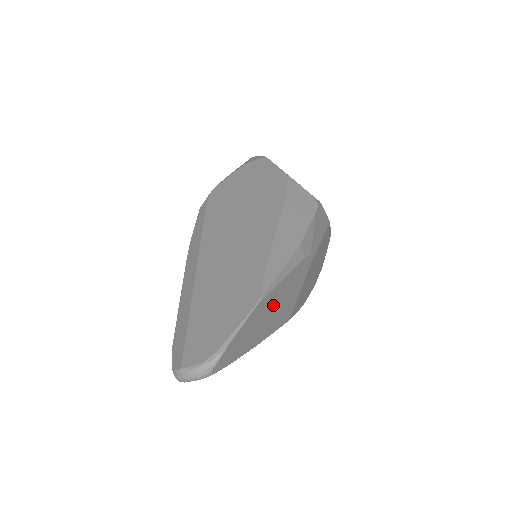
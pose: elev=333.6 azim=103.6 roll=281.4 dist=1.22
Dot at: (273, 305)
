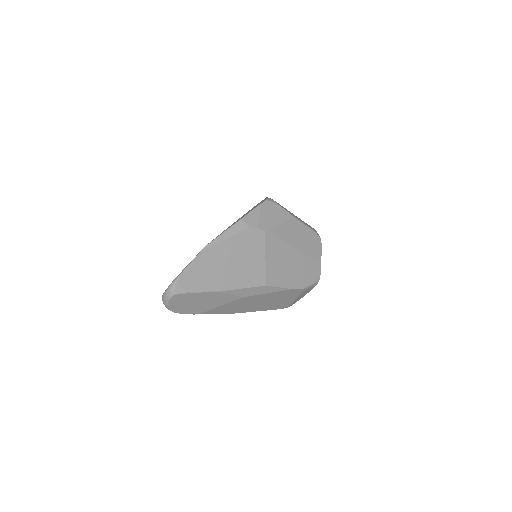
Dot at: (227, 259)
